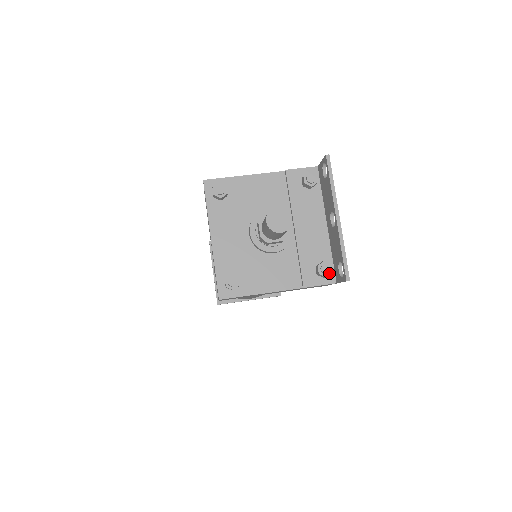
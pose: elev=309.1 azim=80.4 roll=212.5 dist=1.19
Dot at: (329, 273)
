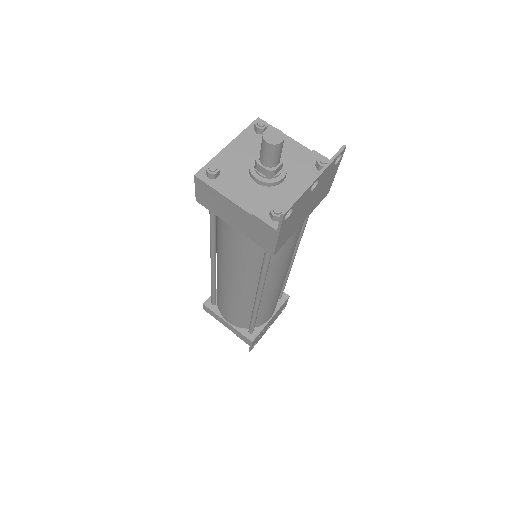
Dot at: (277, 215)
